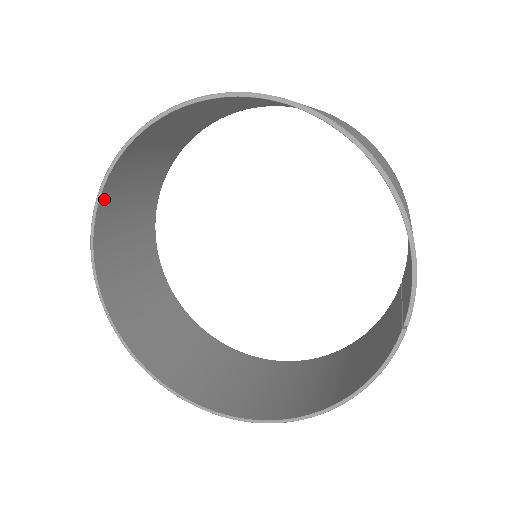
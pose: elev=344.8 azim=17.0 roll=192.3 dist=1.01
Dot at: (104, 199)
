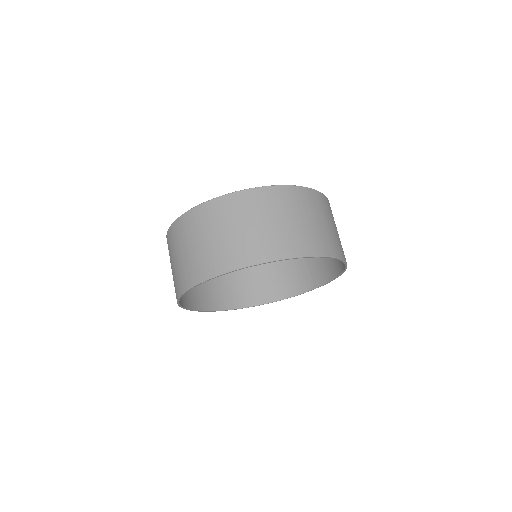
Dot at: (206, 276)
